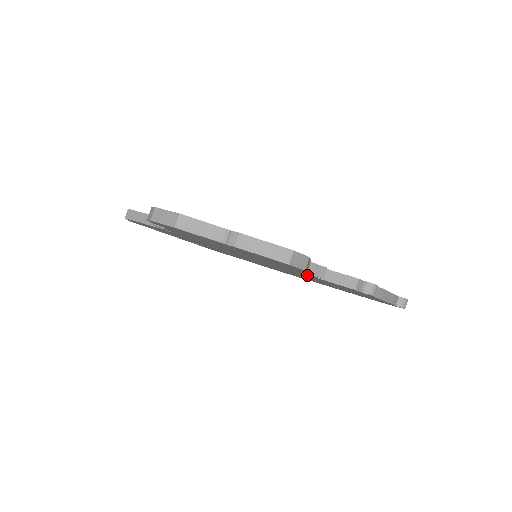
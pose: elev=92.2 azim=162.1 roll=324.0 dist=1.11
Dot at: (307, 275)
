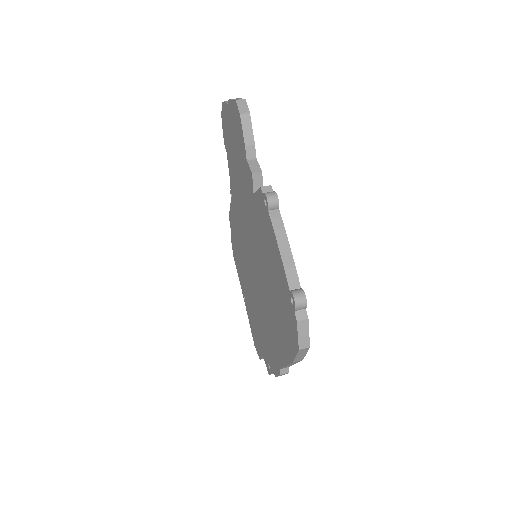
Dot at: (254, 204)
